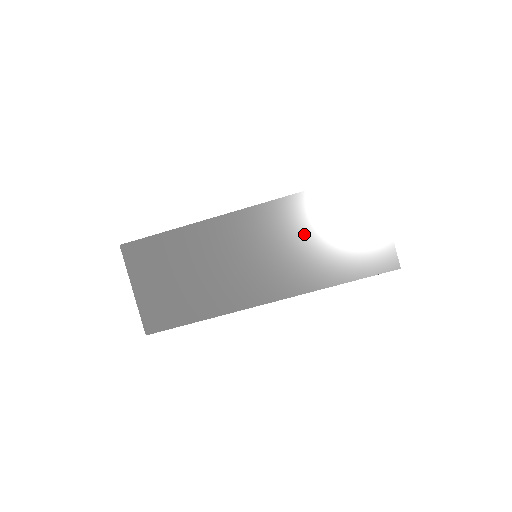
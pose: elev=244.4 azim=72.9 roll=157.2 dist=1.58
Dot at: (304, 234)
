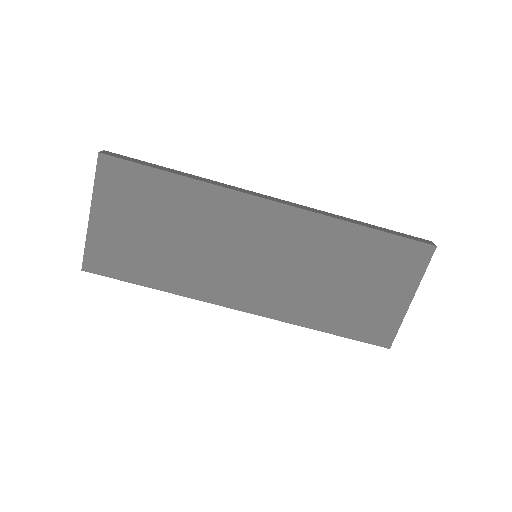
Dot at: (322, 266)
